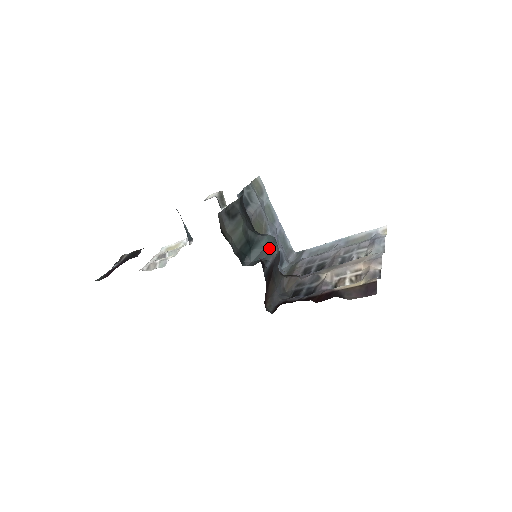
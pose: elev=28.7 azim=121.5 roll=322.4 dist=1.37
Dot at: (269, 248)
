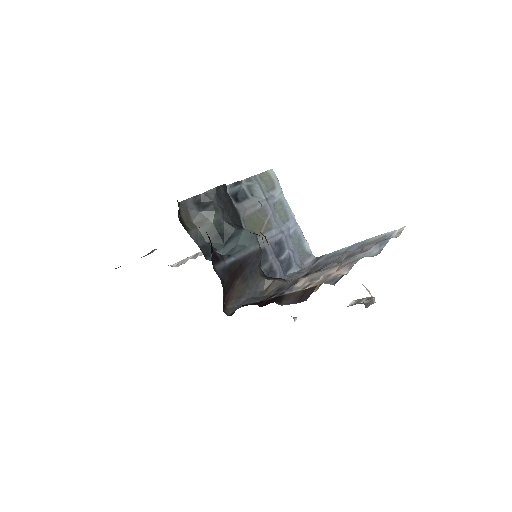
Dot at: (244, 244)
